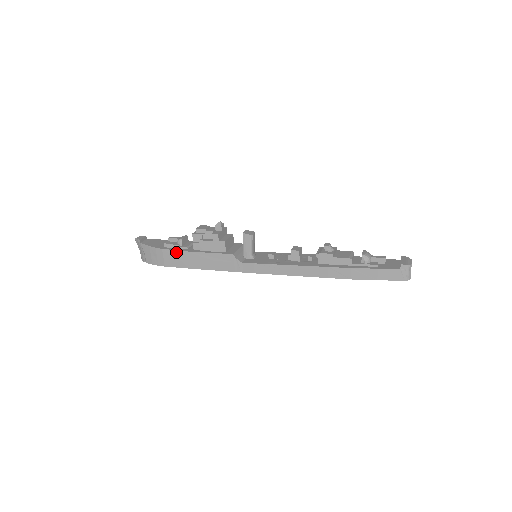
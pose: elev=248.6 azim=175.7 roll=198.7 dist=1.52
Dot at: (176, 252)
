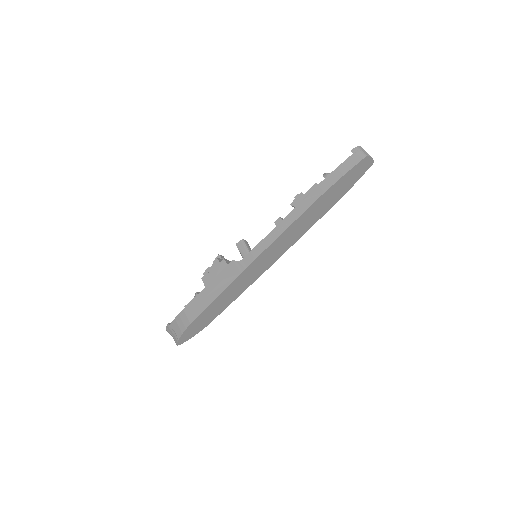
Dot at: (193, 301)
